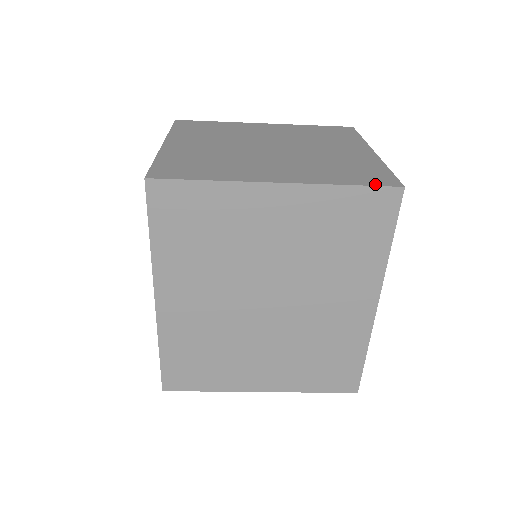
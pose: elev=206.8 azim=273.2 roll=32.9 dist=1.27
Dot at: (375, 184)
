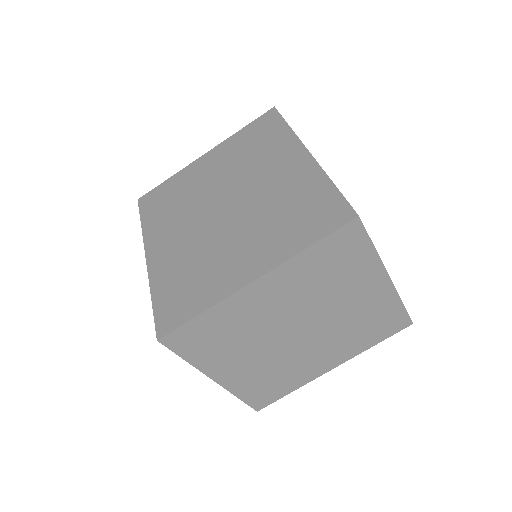
Dot at: occluded
